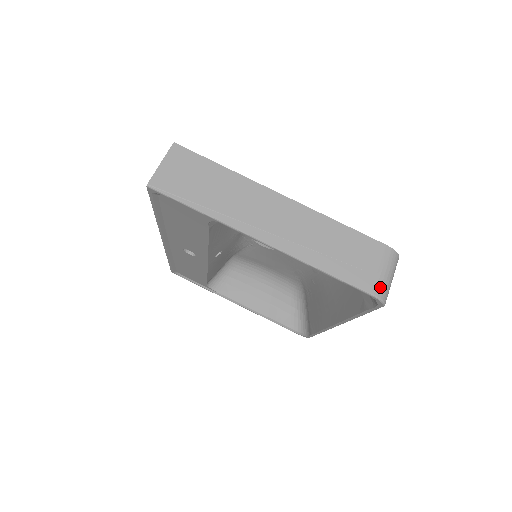
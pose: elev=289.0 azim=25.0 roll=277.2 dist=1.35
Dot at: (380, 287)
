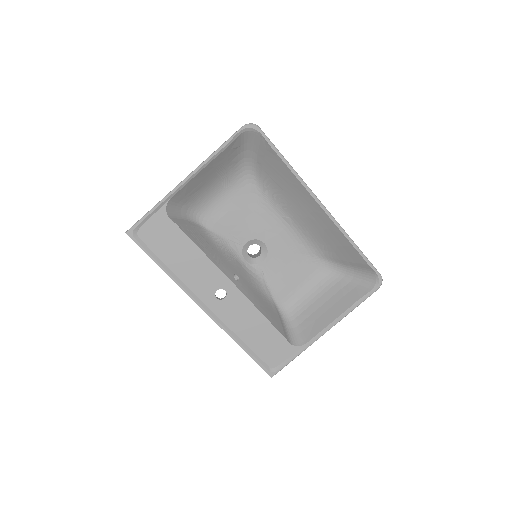
Dot at: occluded
